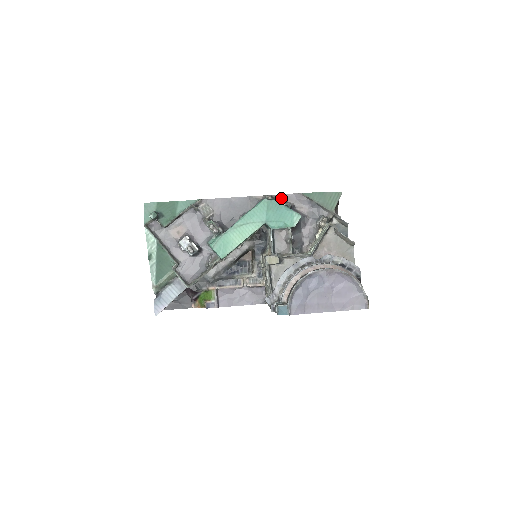
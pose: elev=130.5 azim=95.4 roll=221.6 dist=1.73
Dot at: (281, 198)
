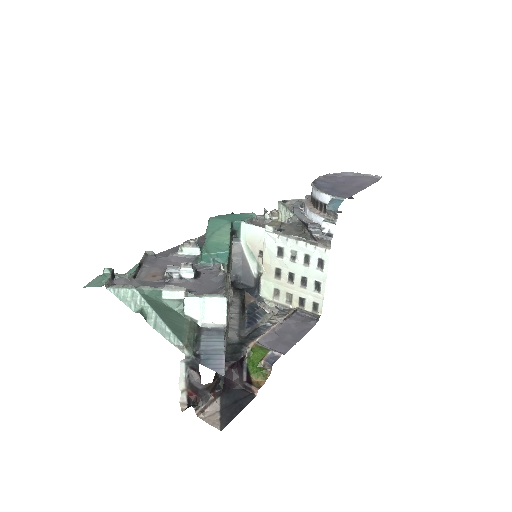
Dot at: occluded
